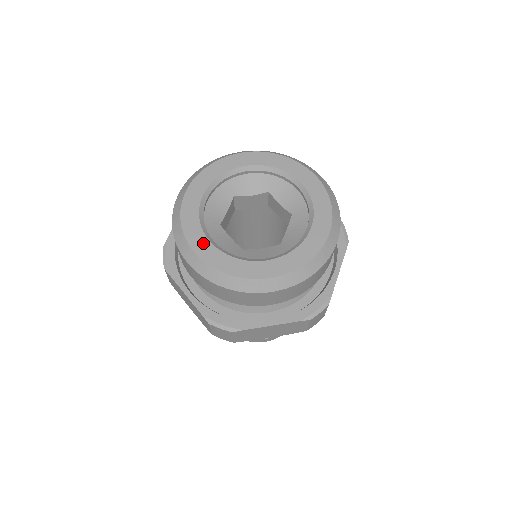
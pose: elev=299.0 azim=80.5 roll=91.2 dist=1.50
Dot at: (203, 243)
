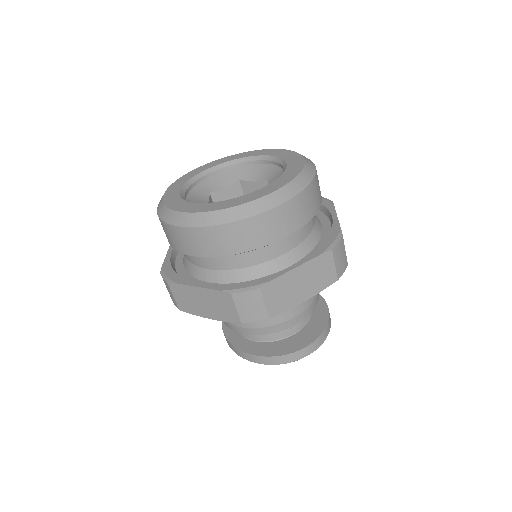
Dot at: (193, 206)
